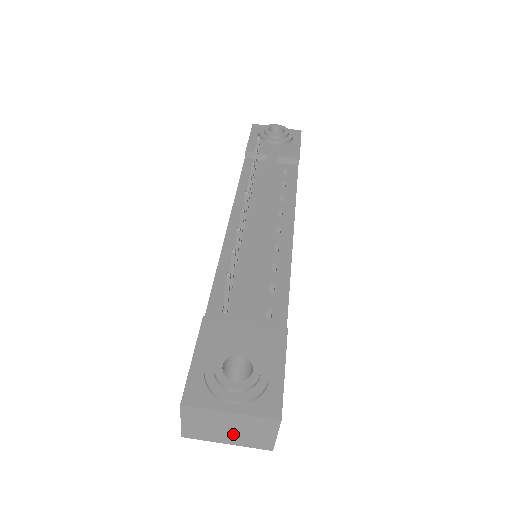
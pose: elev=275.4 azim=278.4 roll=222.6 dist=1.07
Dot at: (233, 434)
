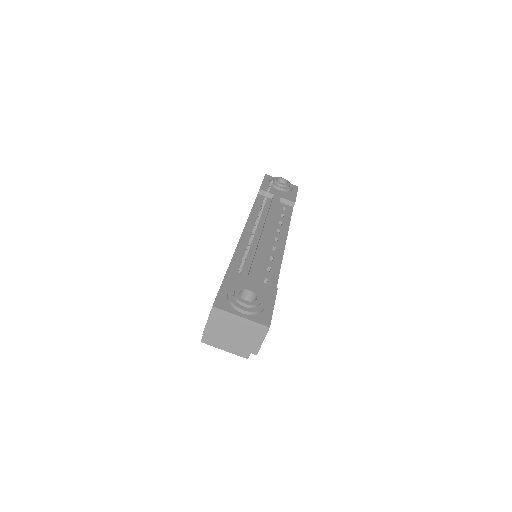
Dot at: (236, 336)
